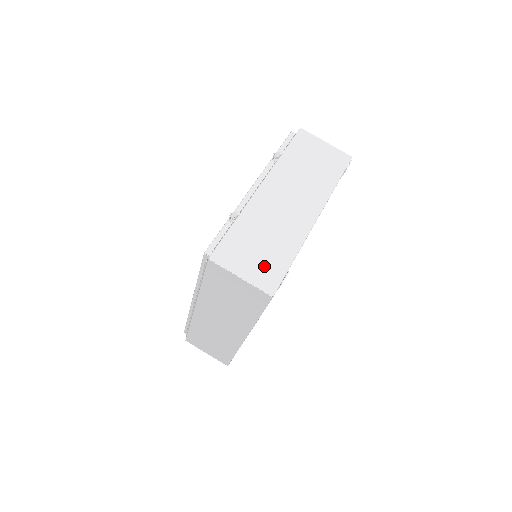
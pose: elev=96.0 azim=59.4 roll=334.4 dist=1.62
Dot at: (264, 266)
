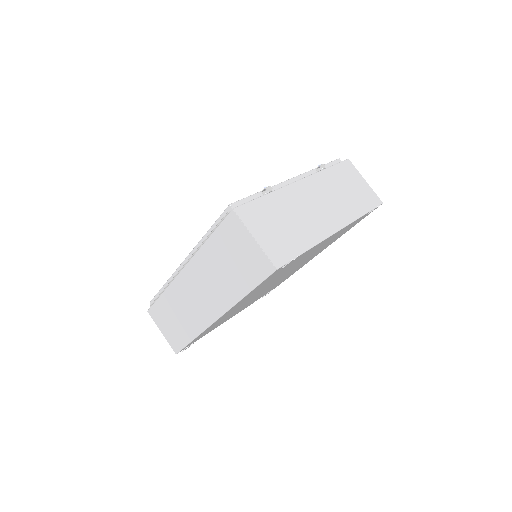
Dot at: (279, 241)
